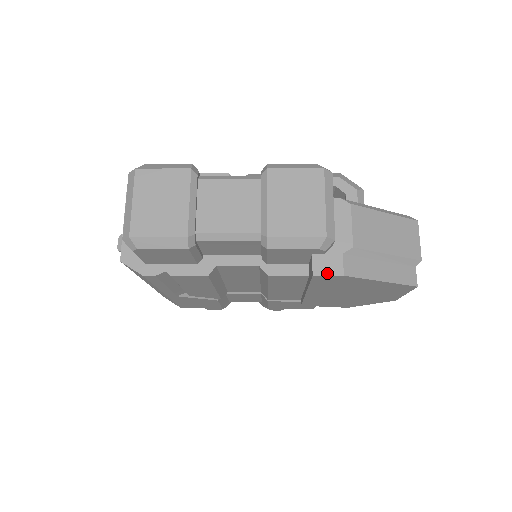
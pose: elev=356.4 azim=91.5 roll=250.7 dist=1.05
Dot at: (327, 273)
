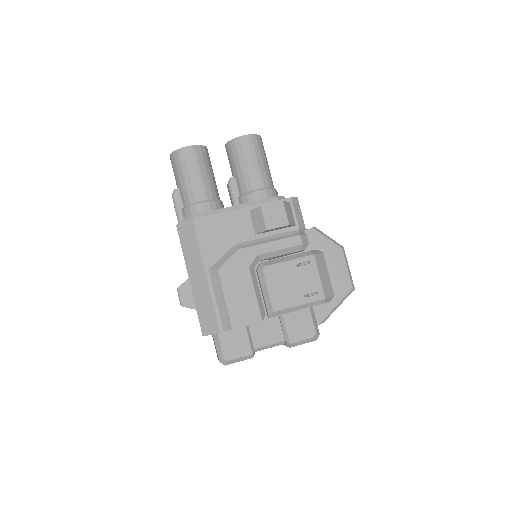
Dot at: occluded
